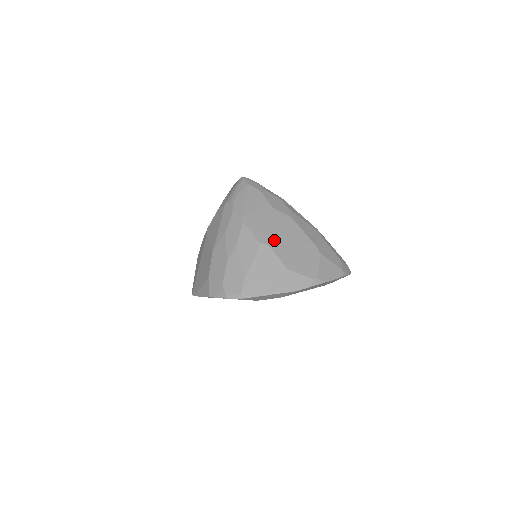
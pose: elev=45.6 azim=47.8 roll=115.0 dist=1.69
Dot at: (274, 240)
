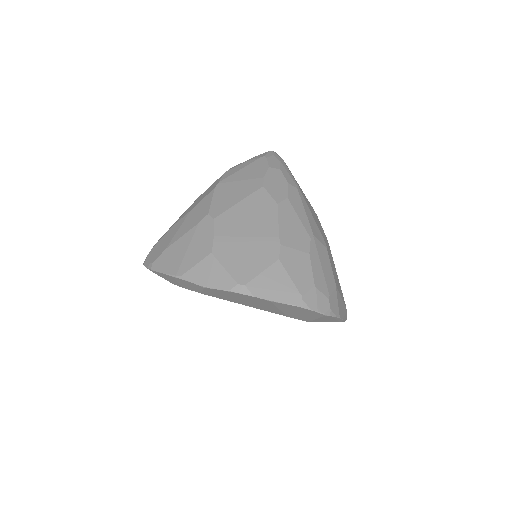
Dot at: (227, 217)
